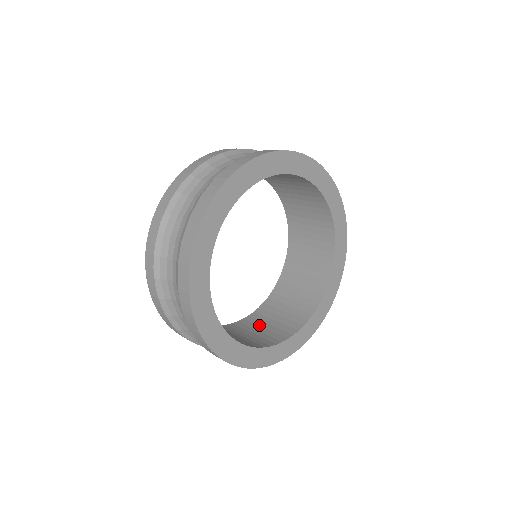
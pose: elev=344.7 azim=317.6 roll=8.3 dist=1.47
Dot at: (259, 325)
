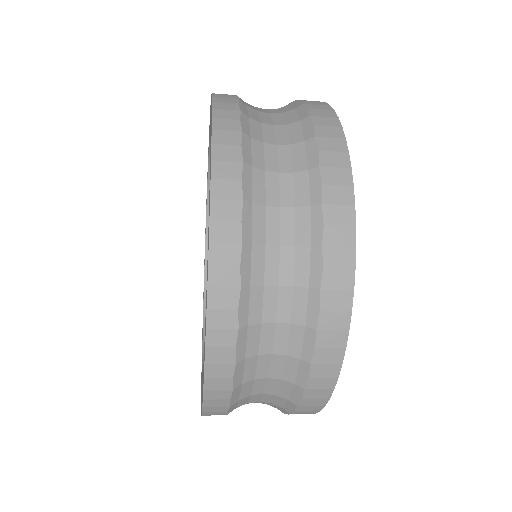
Dot at: occluded
